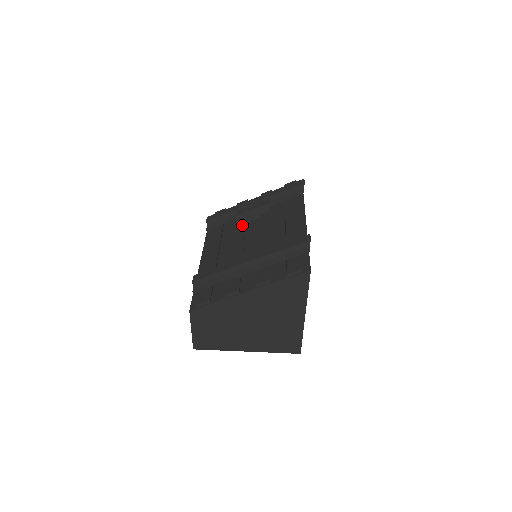
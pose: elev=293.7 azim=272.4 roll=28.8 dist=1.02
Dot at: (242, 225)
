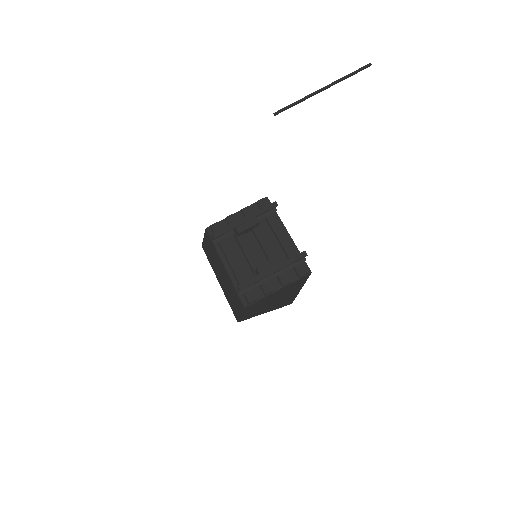
Dot at: (244, 239)
